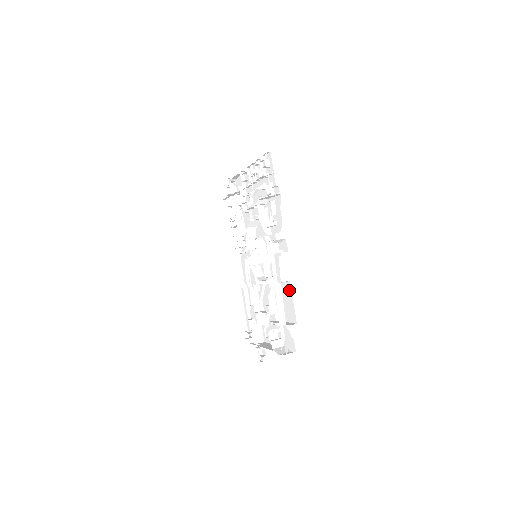
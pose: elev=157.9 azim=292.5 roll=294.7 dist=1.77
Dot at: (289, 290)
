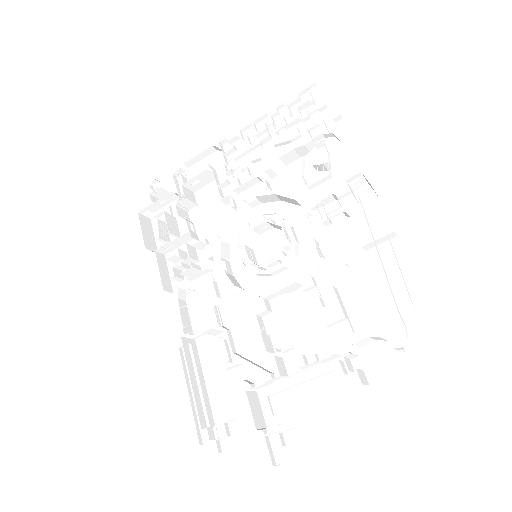
Dot at: (395, 252)
